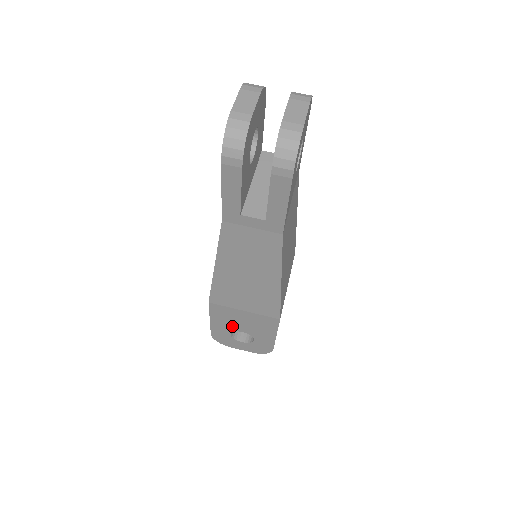
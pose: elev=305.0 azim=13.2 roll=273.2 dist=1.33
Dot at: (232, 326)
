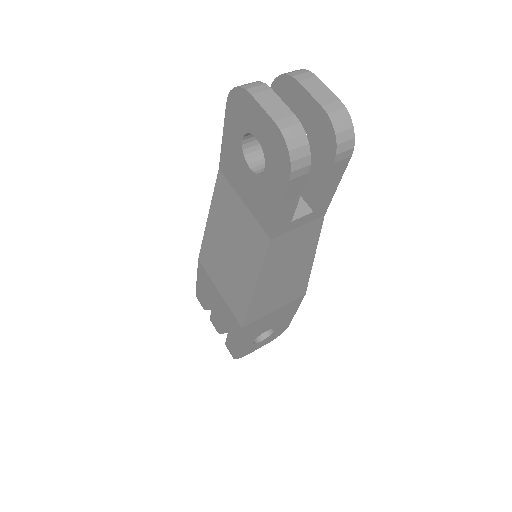
Dot at: (257, 333)
